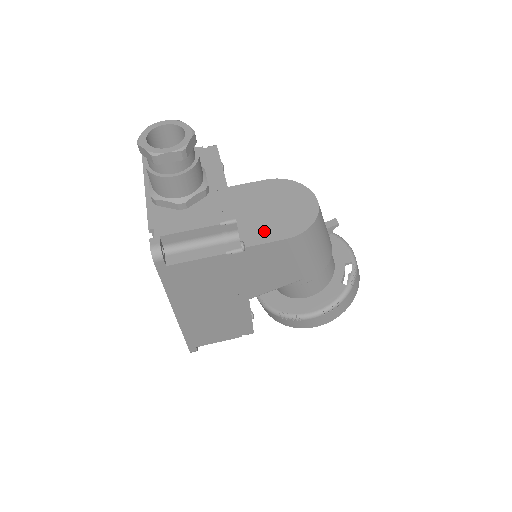
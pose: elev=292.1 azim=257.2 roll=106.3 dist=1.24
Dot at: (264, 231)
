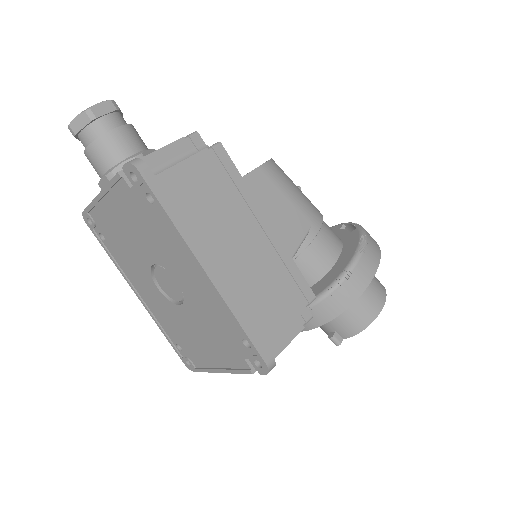
Dot at: occluded
